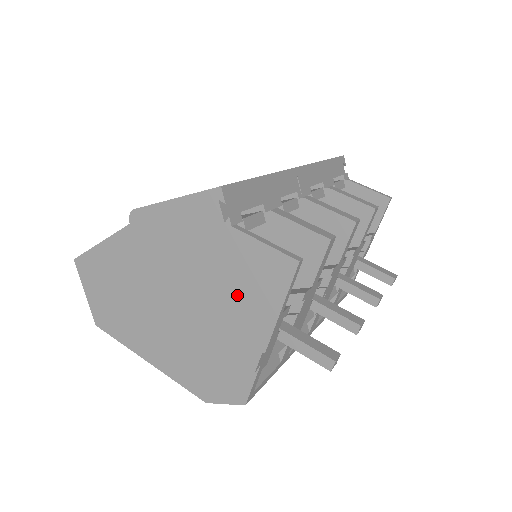
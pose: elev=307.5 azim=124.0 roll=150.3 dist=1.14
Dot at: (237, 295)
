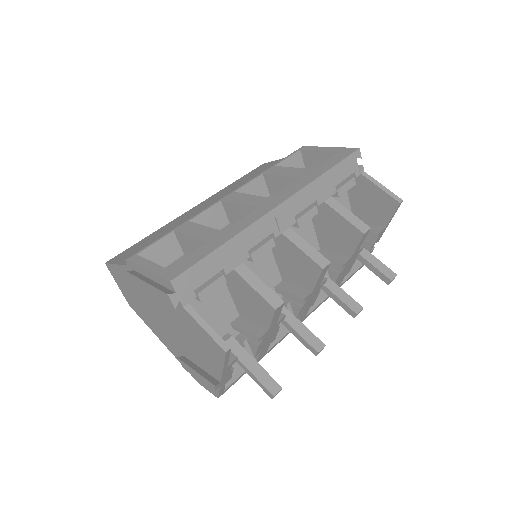
Dot at: (197, 345)
